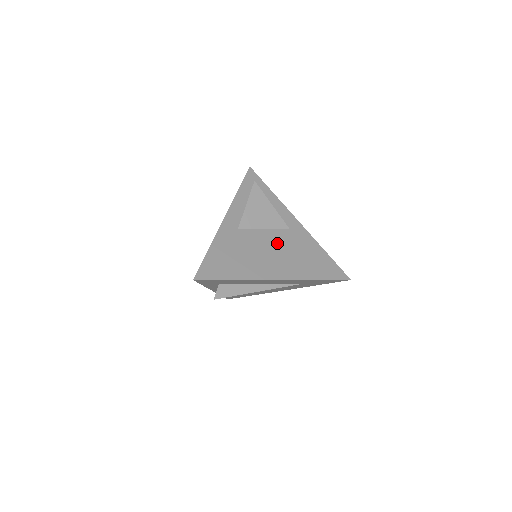
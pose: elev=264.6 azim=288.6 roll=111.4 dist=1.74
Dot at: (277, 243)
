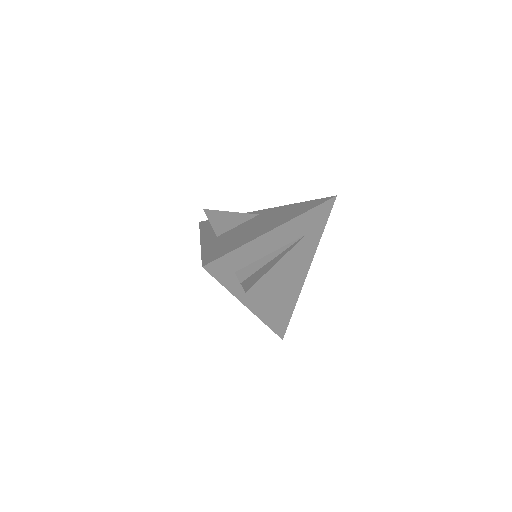
Dot at: (256, 222)
